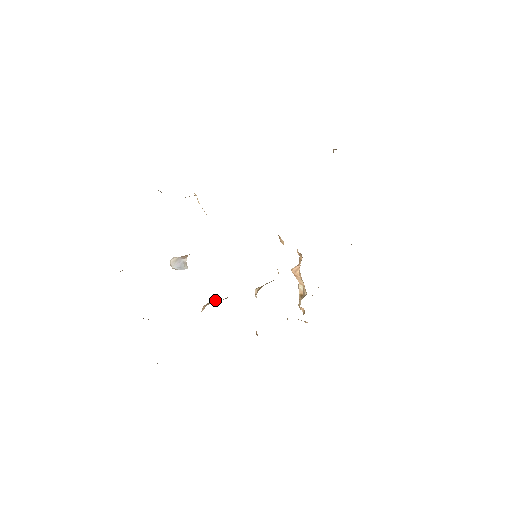
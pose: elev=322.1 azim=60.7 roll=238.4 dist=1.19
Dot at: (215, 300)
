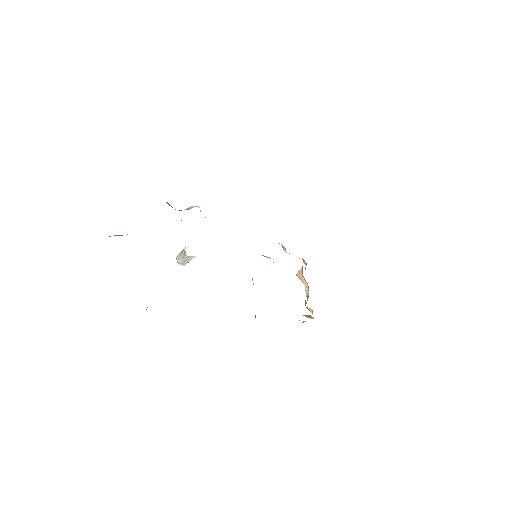
Dot at: occluded
